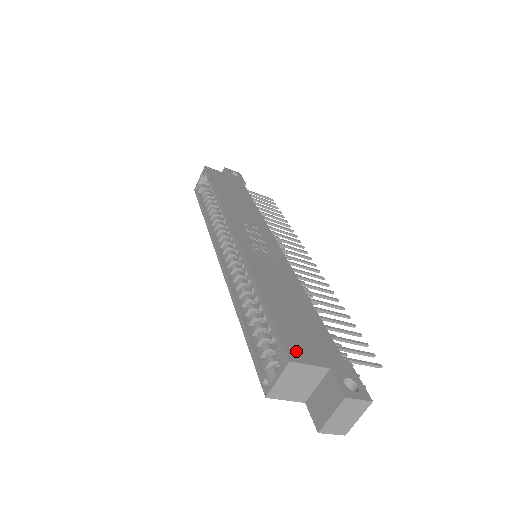
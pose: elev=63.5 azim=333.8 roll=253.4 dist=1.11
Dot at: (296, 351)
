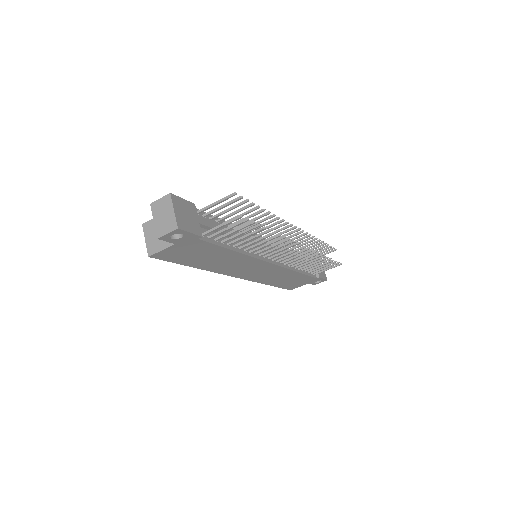
Dot at: occluded
